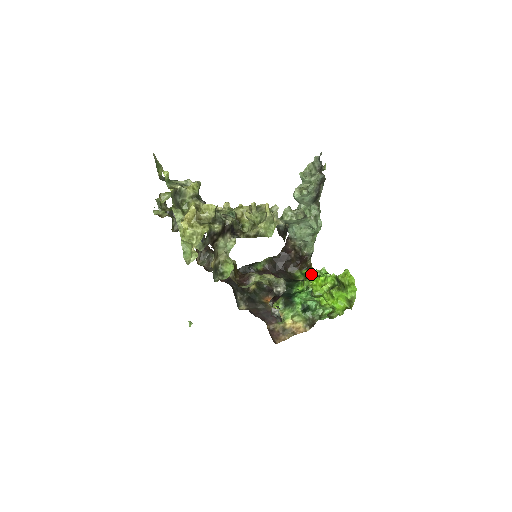
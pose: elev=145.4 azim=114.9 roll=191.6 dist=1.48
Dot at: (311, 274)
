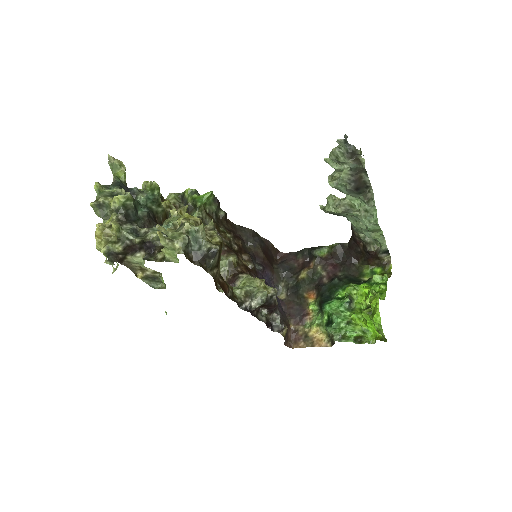
Dot at: (371, 278)
